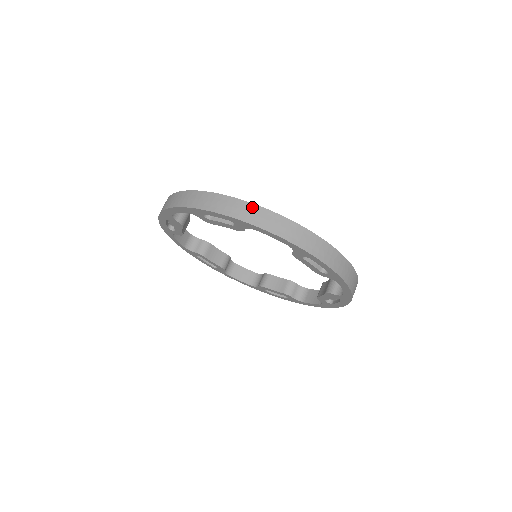
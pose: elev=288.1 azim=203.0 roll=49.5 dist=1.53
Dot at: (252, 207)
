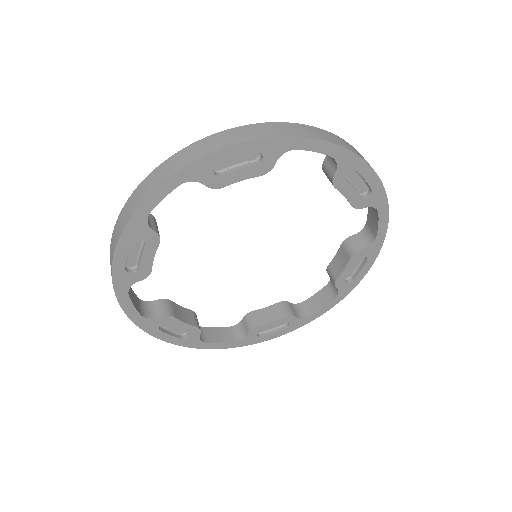
Dot at: (126, 205)
